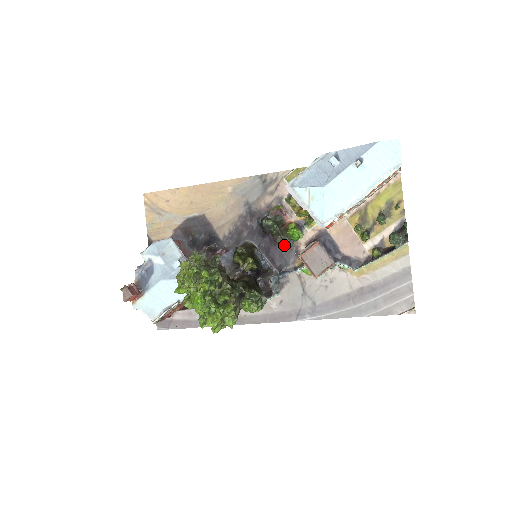
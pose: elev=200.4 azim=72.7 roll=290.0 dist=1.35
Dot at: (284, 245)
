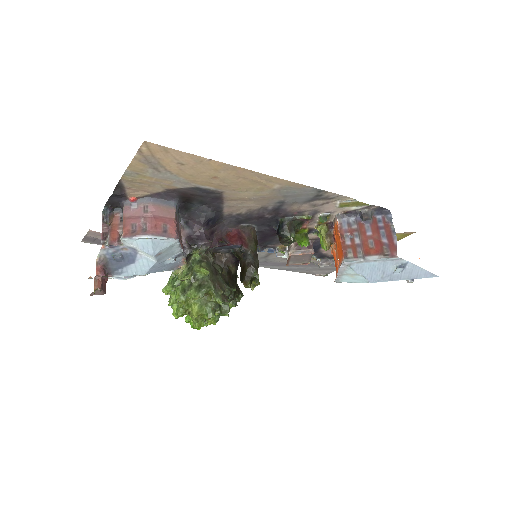
Dot at: (285, 245)
